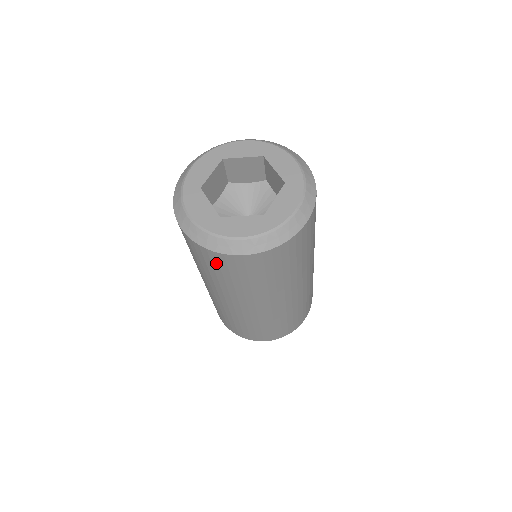
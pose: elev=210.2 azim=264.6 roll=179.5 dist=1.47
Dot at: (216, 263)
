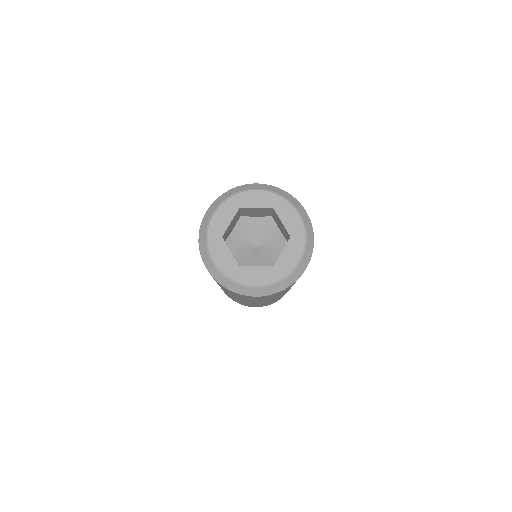
Dot at: (233, 293)
